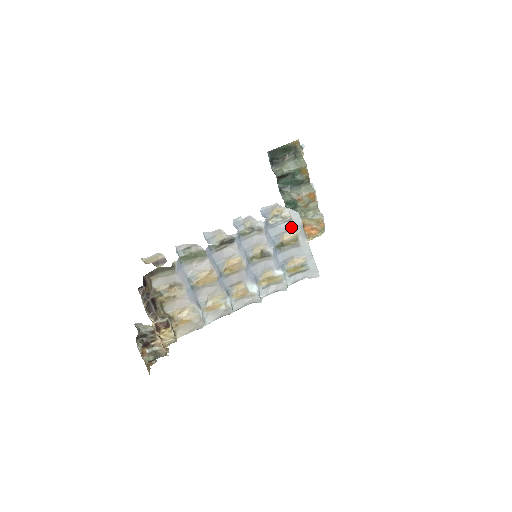
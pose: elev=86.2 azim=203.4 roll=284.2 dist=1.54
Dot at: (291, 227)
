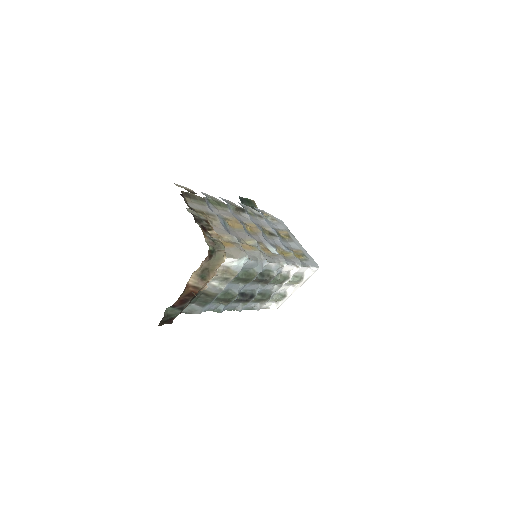
Dot at: (281, 228)
